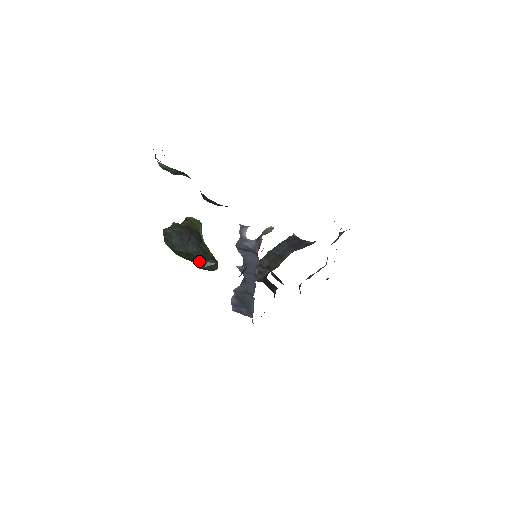
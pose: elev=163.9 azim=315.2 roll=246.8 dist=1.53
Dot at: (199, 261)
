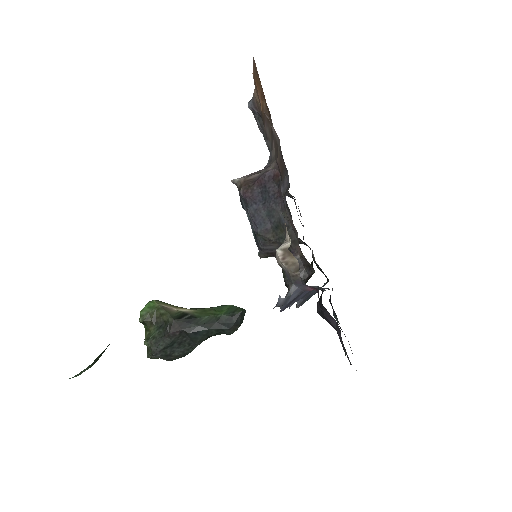
Dot at: (226, 332)
